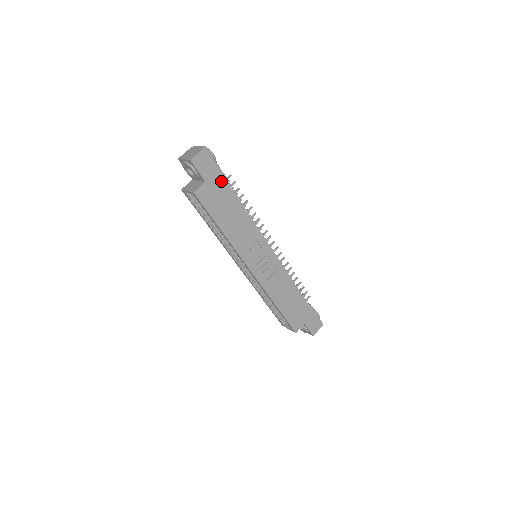
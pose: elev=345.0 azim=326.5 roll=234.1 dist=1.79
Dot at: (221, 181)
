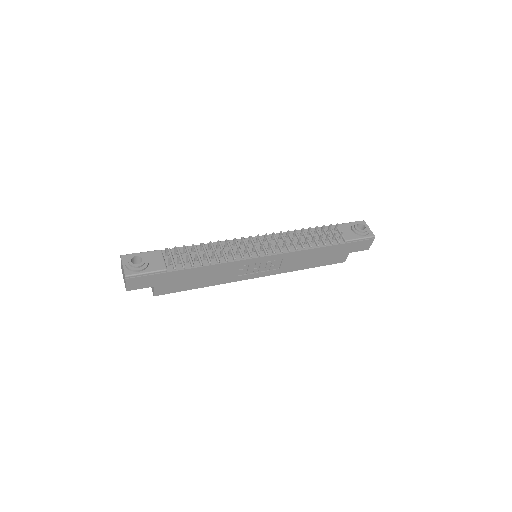
Dot at: (165, 276)
